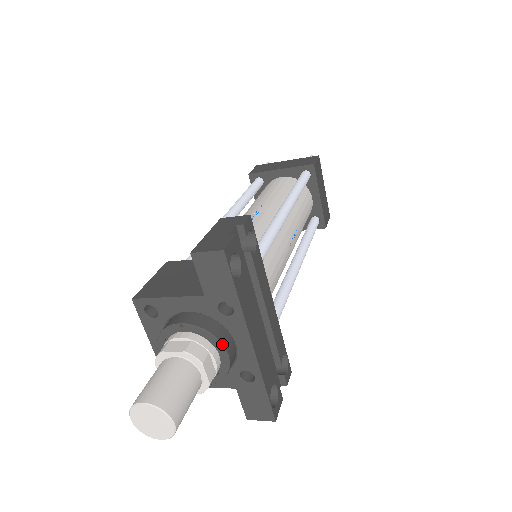
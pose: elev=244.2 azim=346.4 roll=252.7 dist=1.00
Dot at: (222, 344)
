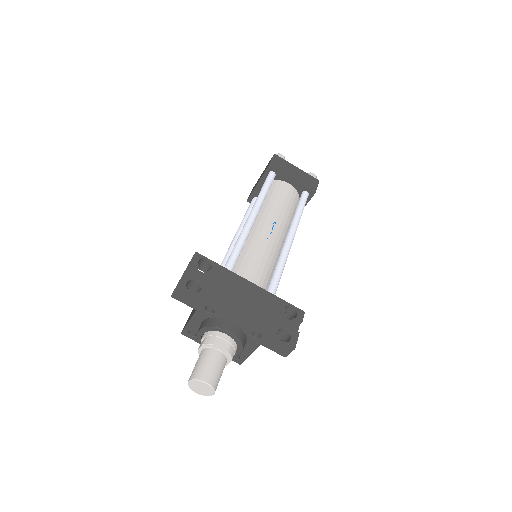
Dot at: (220, 328)
